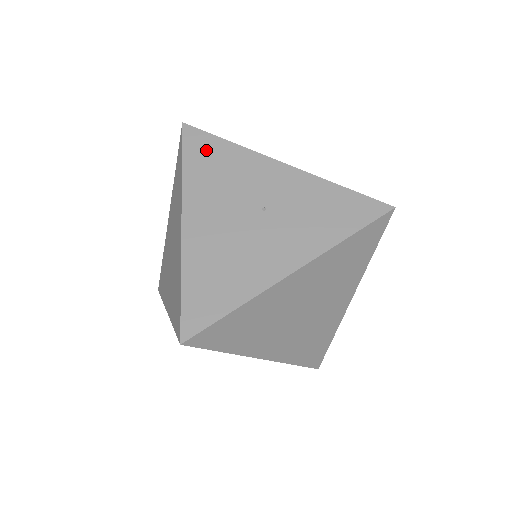
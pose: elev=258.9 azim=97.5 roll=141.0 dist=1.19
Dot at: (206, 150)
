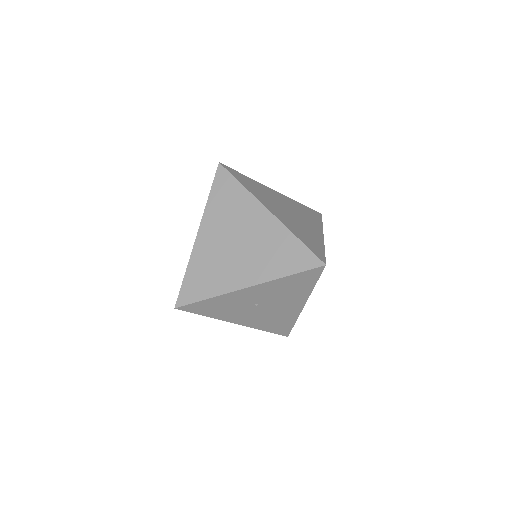
Dot at: occluded
